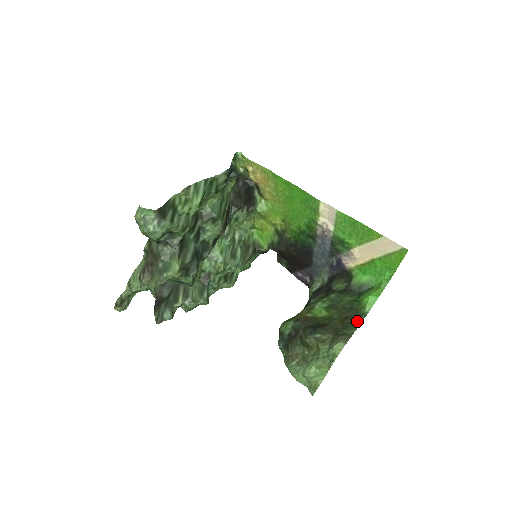
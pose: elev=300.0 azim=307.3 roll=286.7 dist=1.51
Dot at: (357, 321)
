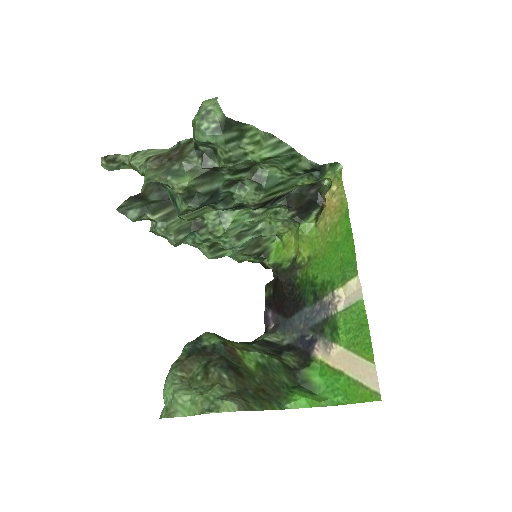
Dot at: (270, 404)
